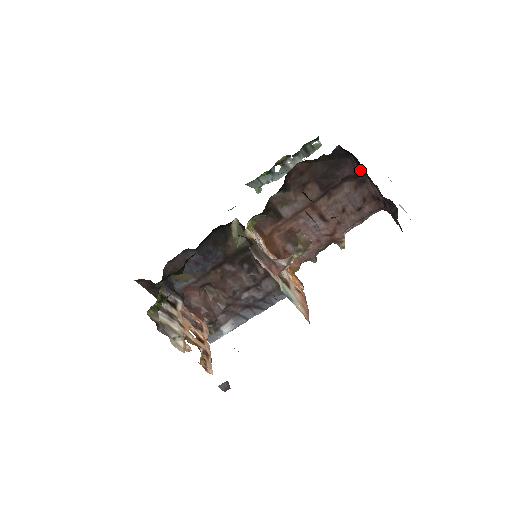
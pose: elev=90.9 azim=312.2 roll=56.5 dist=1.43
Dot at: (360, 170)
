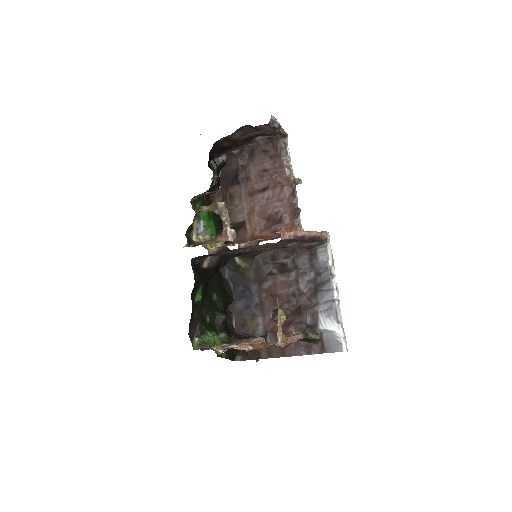
Dot at: (239, 149)
